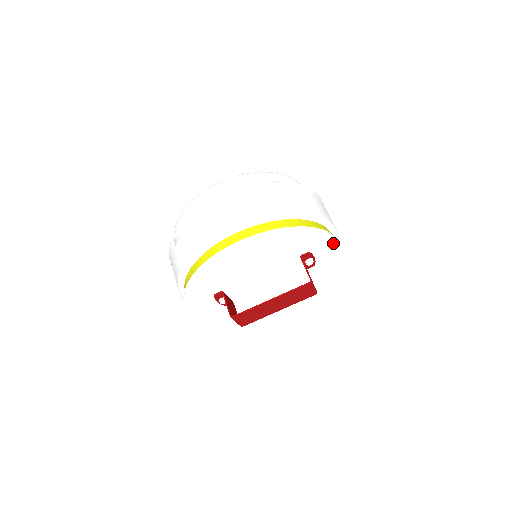
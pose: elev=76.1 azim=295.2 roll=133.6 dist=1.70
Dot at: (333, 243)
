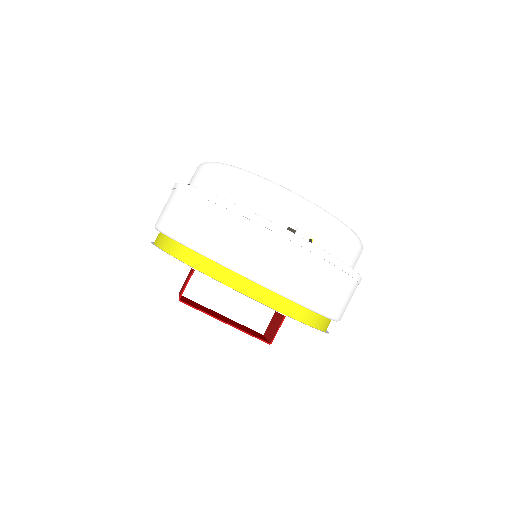
Dot at: occluded
